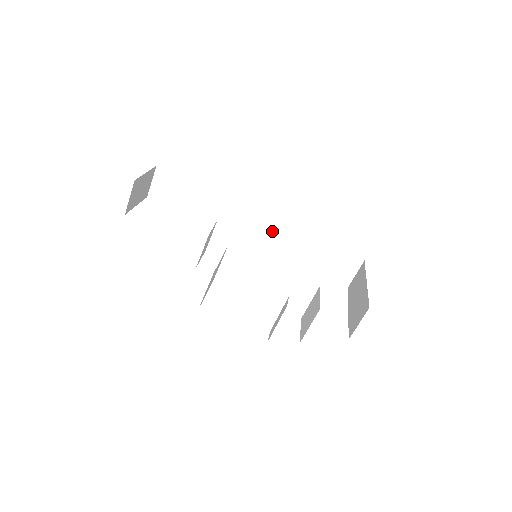
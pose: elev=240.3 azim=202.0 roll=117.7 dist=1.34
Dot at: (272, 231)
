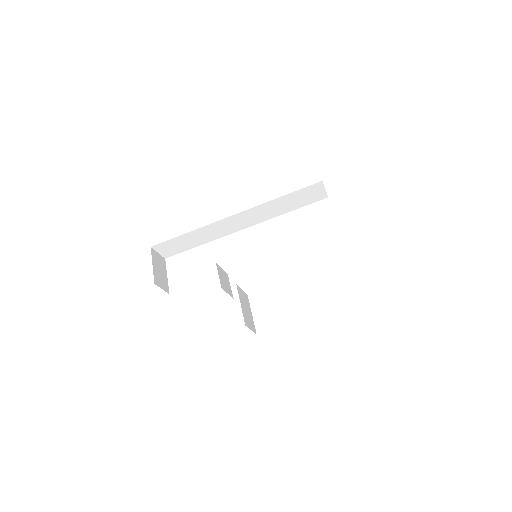
Dot at: (250, 215)
